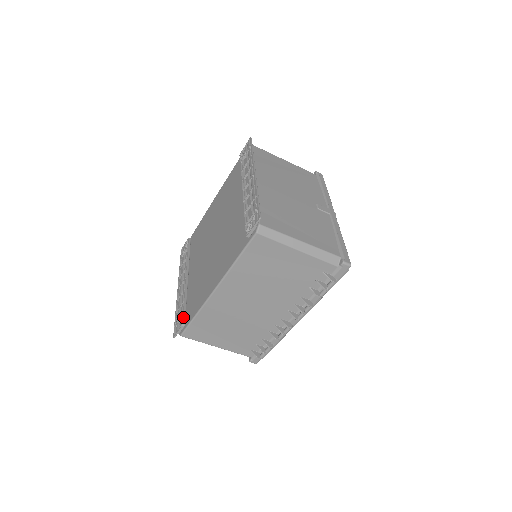
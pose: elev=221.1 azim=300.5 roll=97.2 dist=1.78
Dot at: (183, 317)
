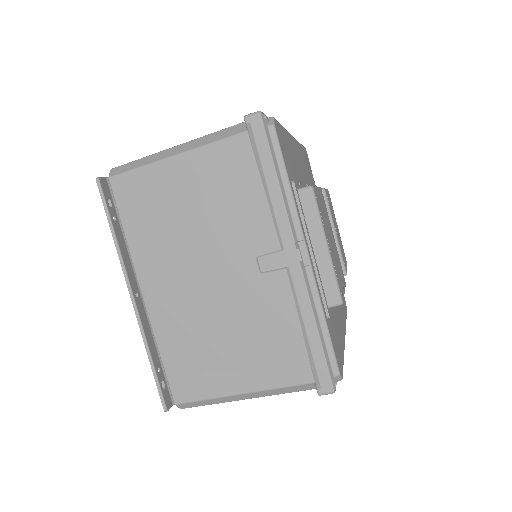
Dot at: occluded
